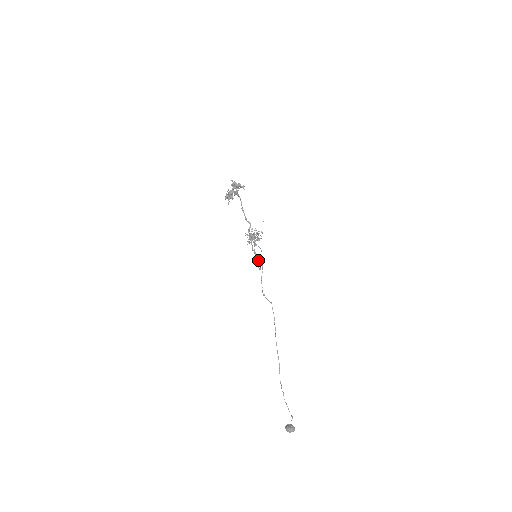
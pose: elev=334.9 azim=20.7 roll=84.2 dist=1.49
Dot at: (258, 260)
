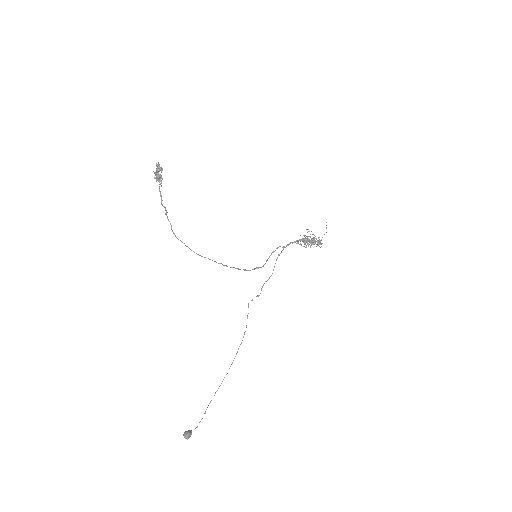
Dot at: occluded
